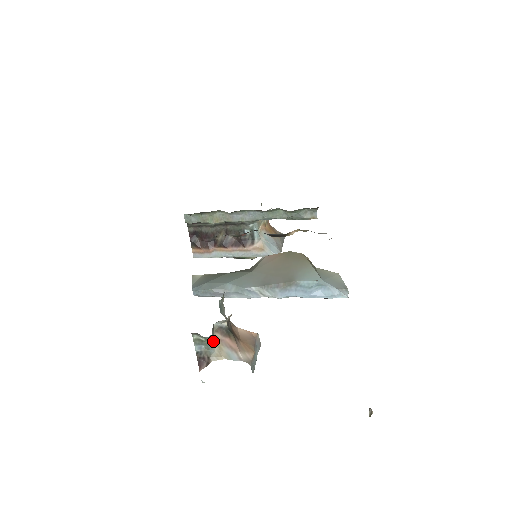
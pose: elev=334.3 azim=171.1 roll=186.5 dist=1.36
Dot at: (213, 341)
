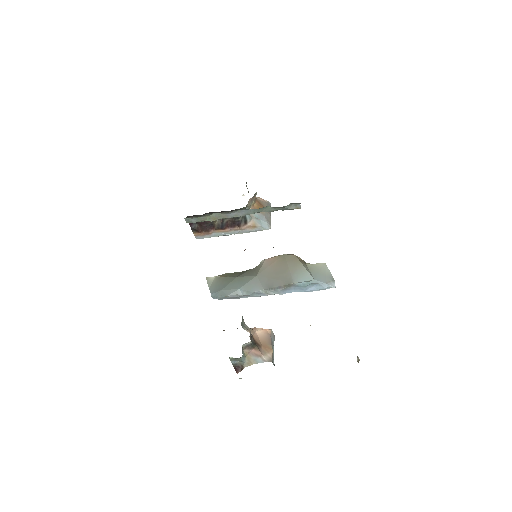
Dot at: (244, 356)
